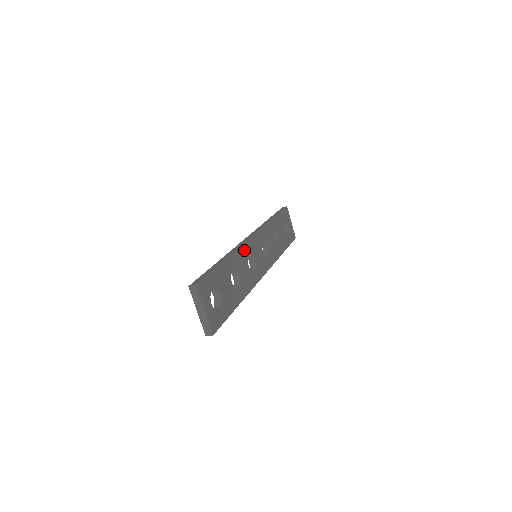
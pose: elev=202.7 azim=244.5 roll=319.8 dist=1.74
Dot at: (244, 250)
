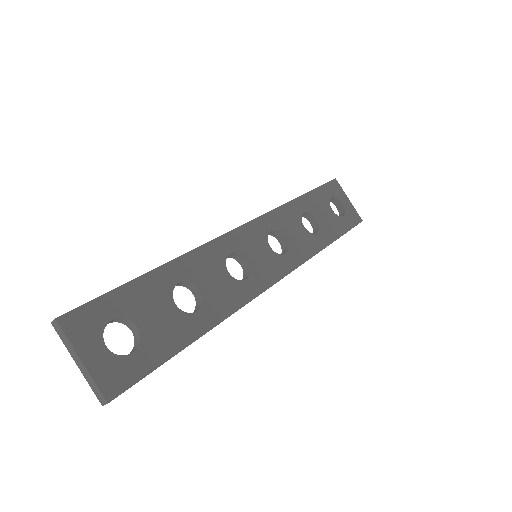
Dot at: (215, 249)
